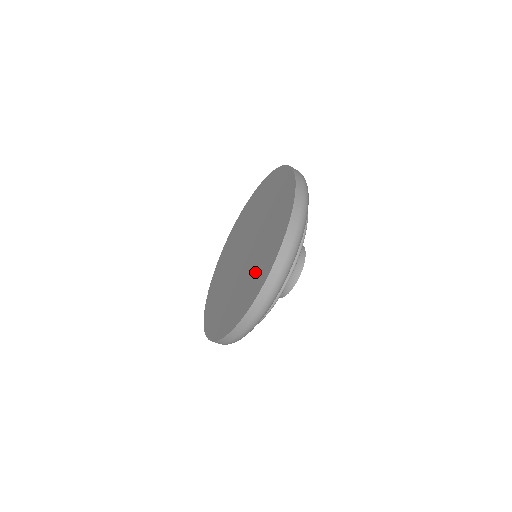
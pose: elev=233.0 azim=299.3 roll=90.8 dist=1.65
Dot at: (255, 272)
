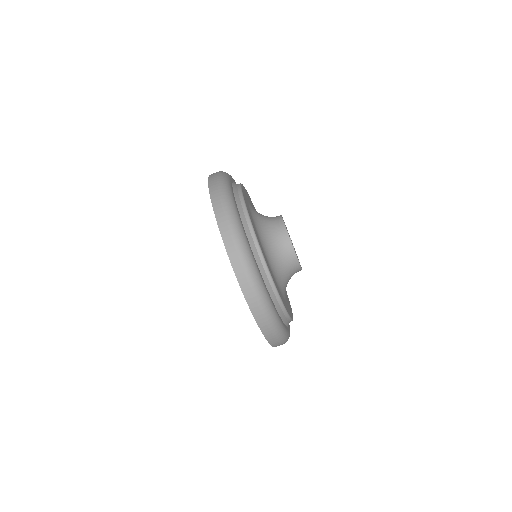
Dot at: occluded
